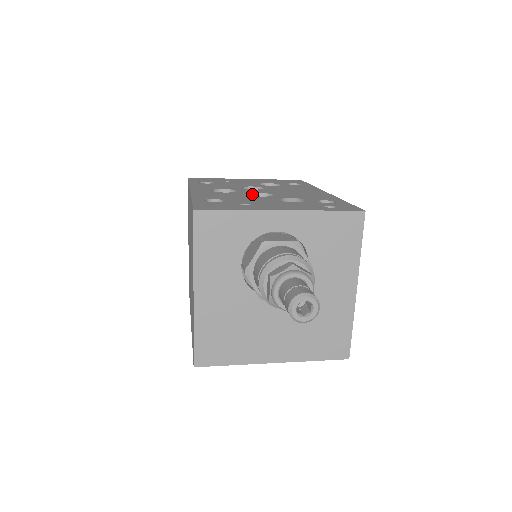
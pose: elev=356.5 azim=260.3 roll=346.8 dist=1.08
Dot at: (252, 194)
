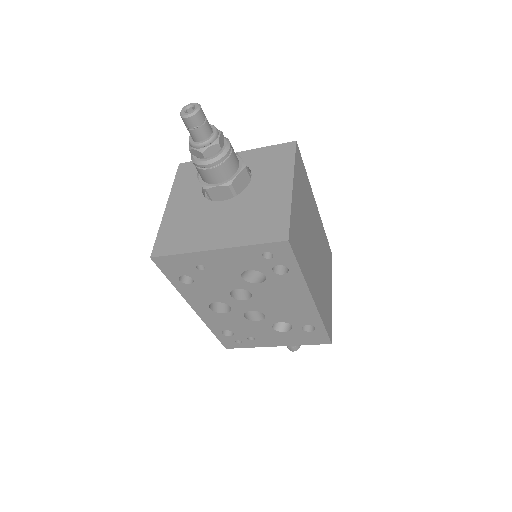
Dot at: occluded
